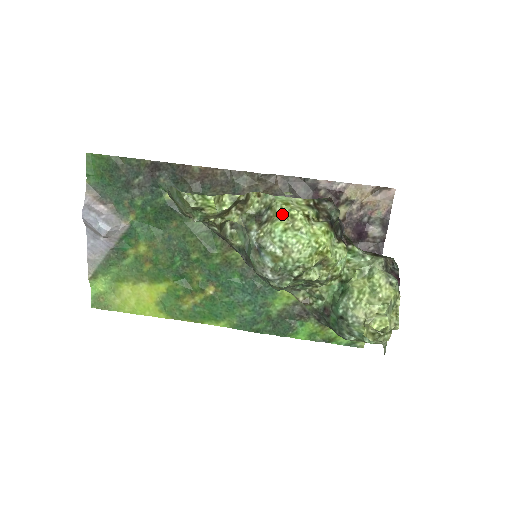
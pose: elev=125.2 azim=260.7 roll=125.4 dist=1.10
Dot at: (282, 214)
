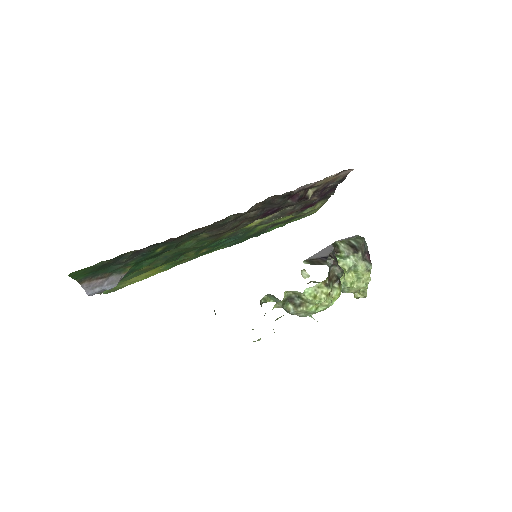
Dot at: (313, 303)
